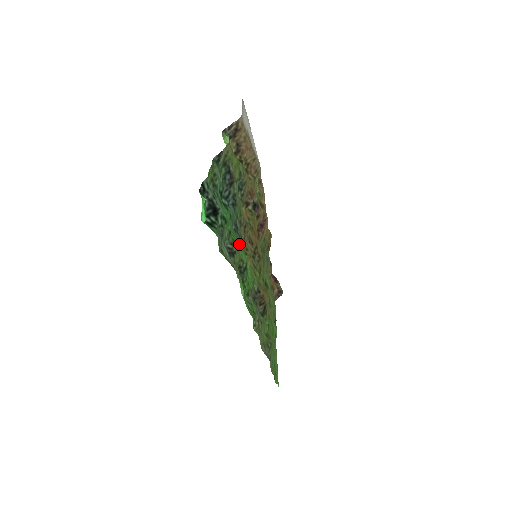
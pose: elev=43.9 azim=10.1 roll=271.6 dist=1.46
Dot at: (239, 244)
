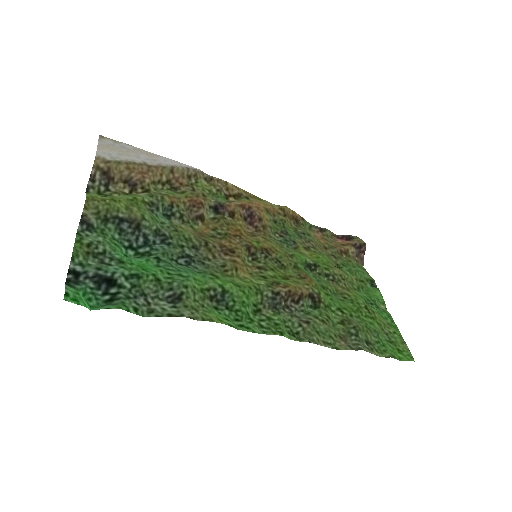
Dot at: (187, 279)
